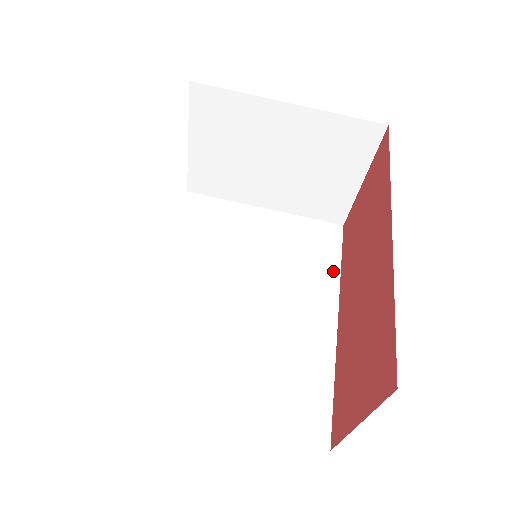
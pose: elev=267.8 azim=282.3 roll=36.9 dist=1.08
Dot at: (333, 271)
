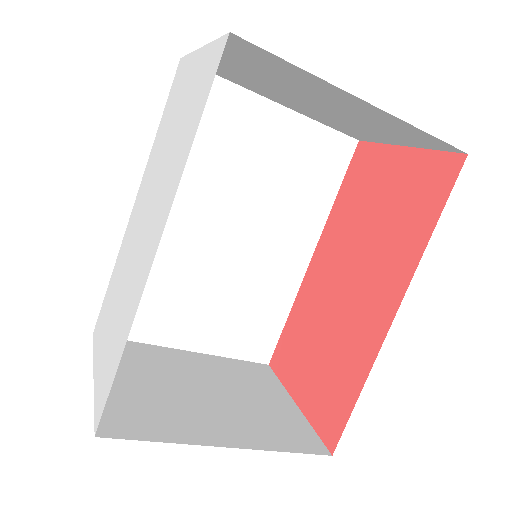
Dot at: (326, 204)
